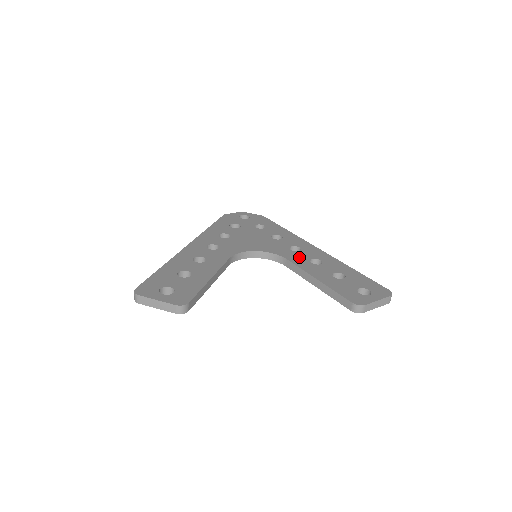
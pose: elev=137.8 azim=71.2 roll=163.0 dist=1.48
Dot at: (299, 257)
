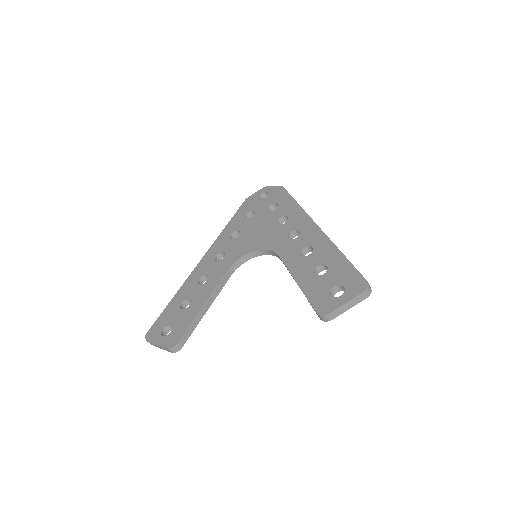
Dot at: (292, 249)
